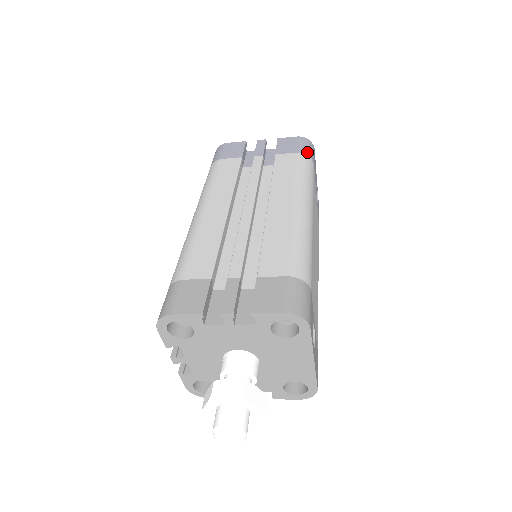
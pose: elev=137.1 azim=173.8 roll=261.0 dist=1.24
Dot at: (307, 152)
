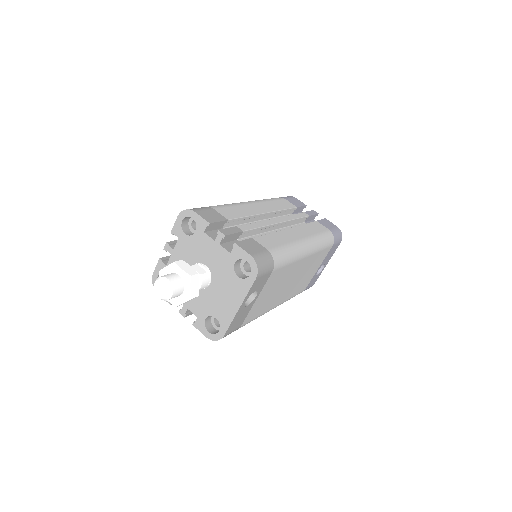
Dot at: (335, 235)
